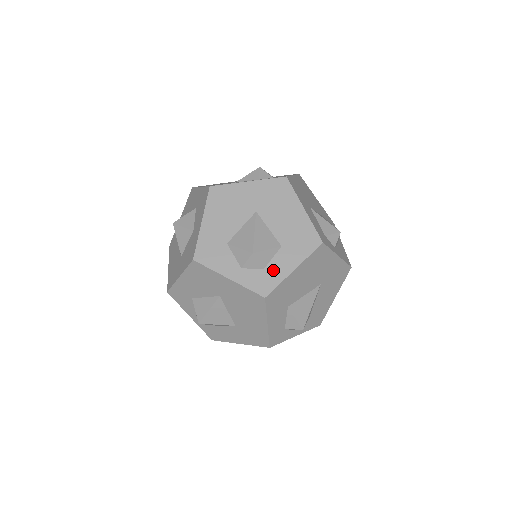
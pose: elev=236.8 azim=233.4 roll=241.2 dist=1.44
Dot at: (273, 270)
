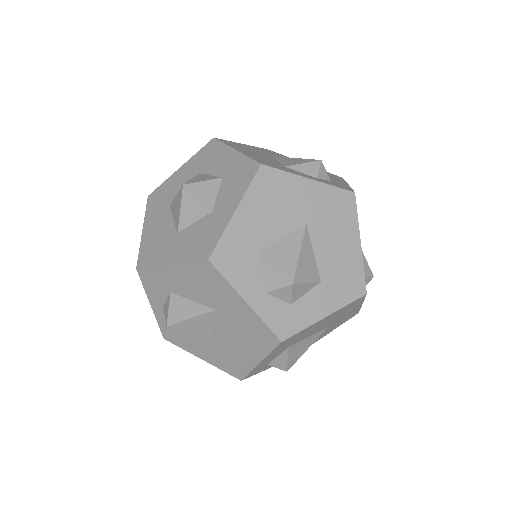
Dot at: (302, 309)
